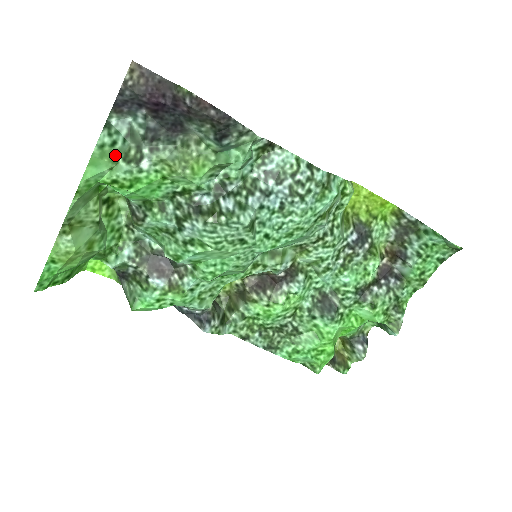
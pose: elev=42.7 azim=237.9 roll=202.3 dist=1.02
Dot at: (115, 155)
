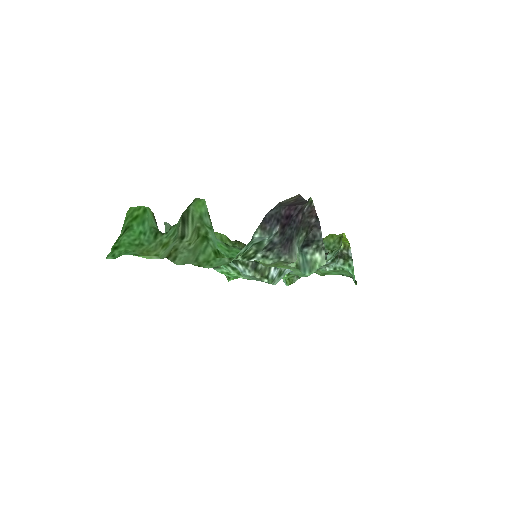
Dot at: (240, 256)
